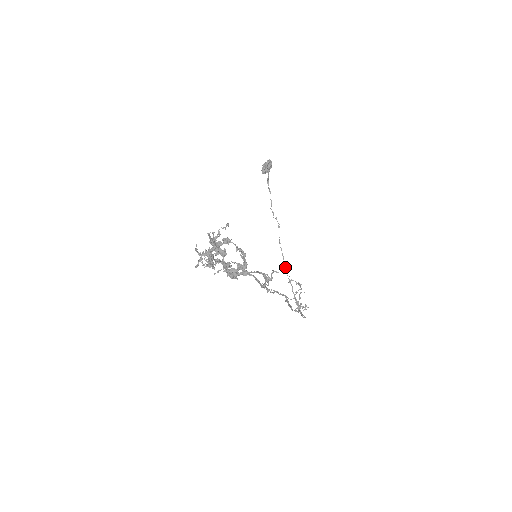
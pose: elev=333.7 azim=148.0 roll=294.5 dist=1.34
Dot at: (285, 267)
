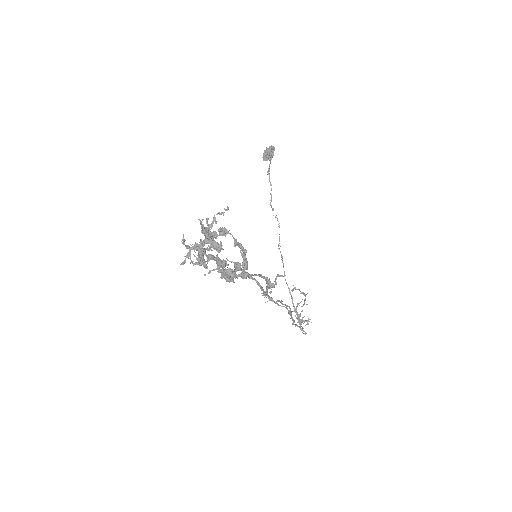
Dot at: (284, 274)
